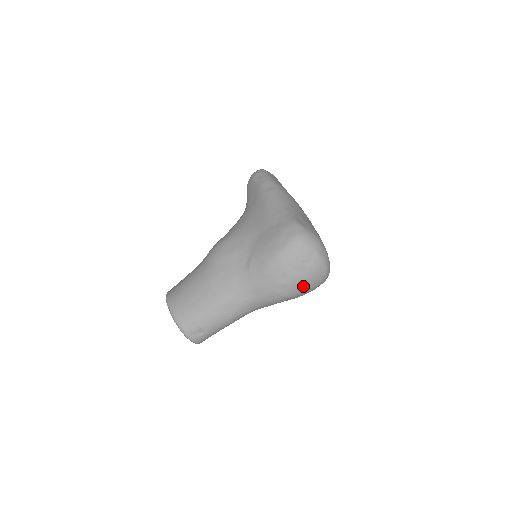
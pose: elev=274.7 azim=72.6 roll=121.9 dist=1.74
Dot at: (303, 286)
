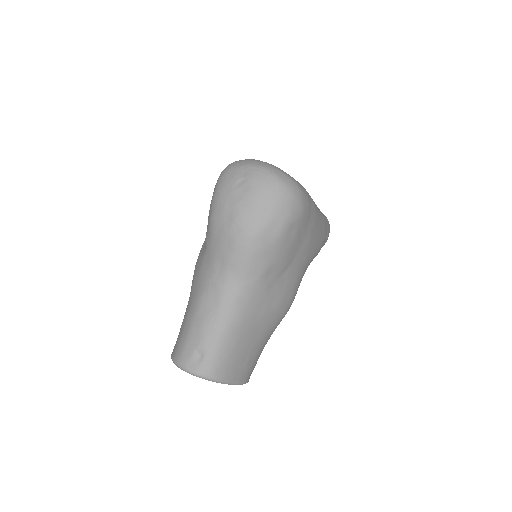
Dot at: (258, 210)
